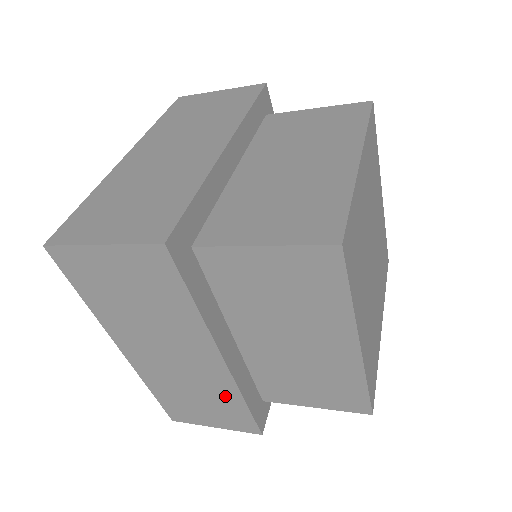
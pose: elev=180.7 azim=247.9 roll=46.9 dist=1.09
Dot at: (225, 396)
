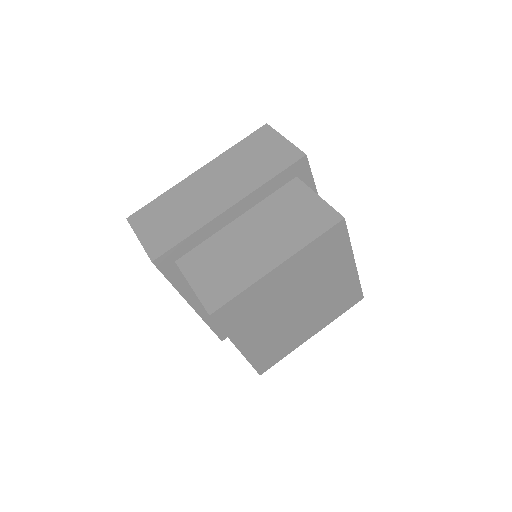
Dot at: occluded
